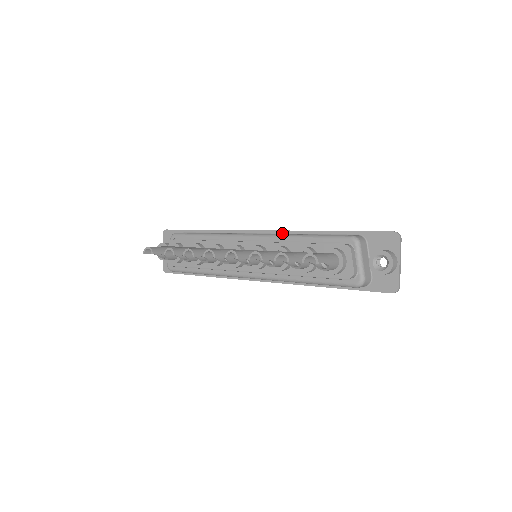
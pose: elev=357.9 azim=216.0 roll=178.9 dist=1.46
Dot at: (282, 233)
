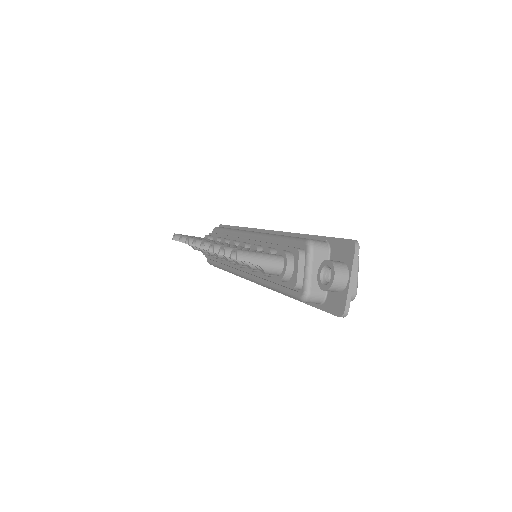
Dot at: (278, 234)
